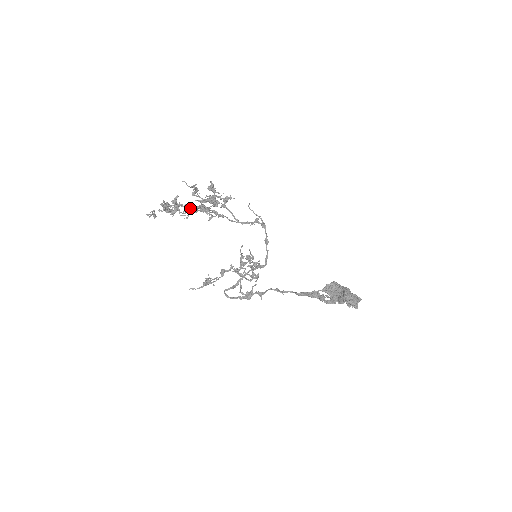
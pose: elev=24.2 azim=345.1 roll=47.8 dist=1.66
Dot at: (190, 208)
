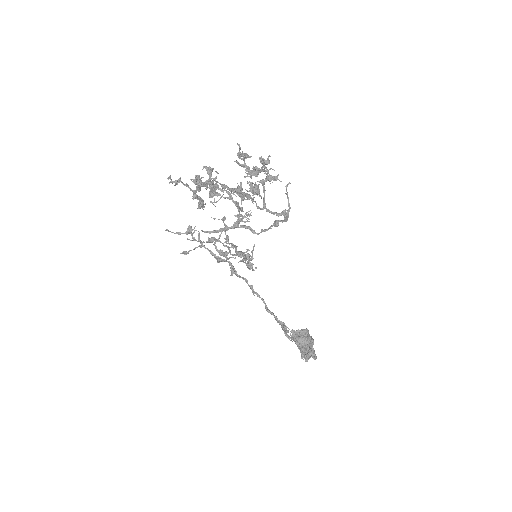
Dot at: (224, 189)
